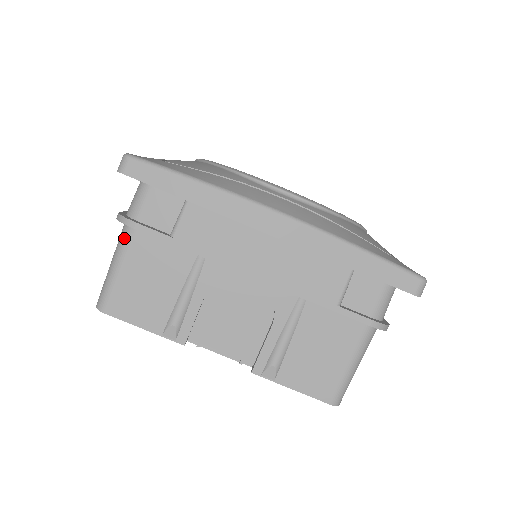
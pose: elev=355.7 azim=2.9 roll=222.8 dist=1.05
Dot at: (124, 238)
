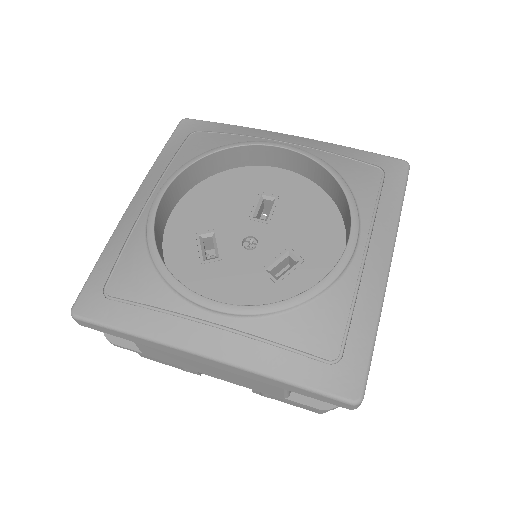
Dot at: occluded
